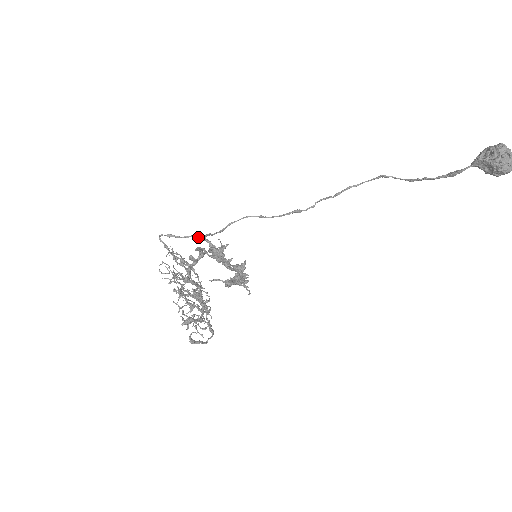
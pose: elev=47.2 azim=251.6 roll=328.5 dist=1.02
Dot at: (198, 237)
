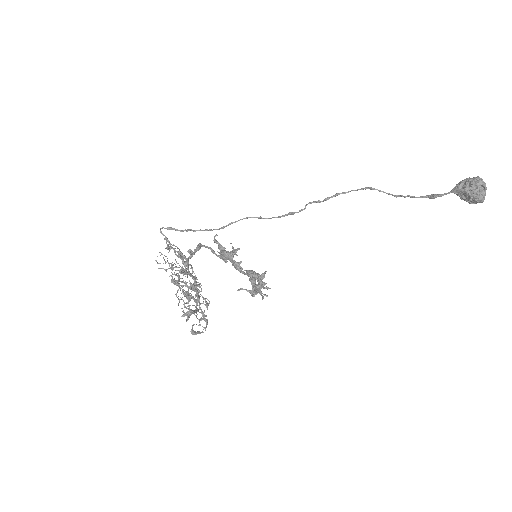
Dot at: (195, 231)
